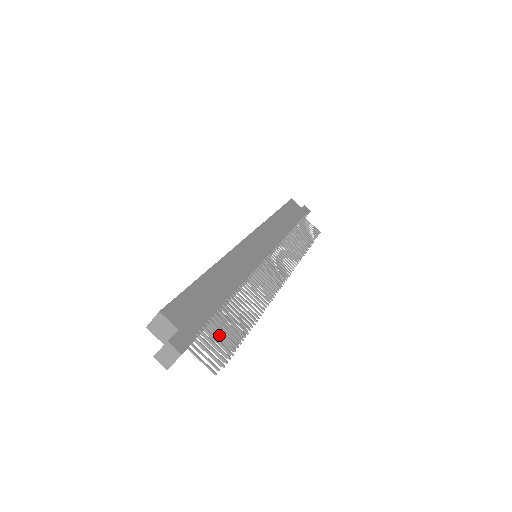
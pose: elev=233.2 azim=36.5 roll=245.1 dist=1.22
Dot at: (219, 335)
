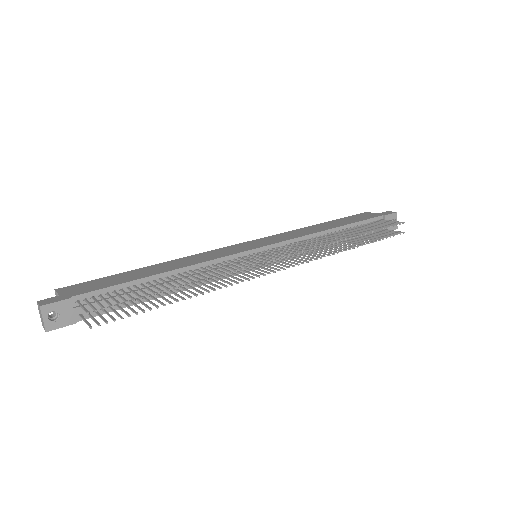
Dot at: (111, 297)
